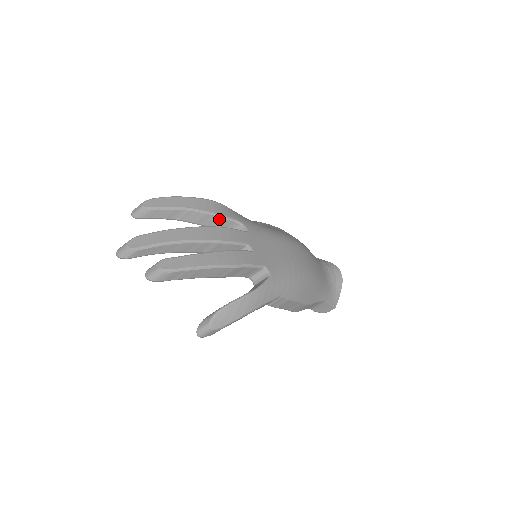
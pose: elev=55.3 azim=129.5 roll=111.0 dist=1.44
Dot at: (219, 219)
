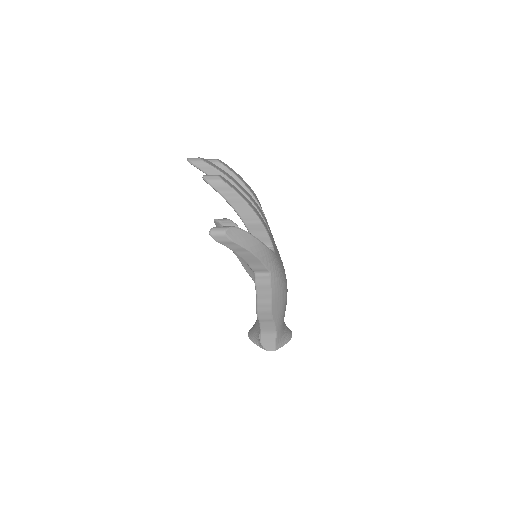
Dot at: occluded
